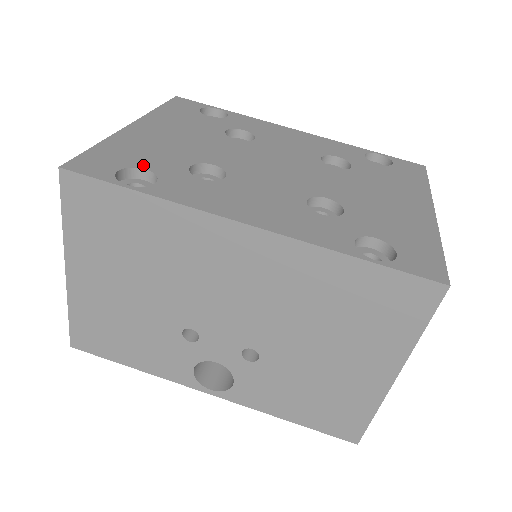
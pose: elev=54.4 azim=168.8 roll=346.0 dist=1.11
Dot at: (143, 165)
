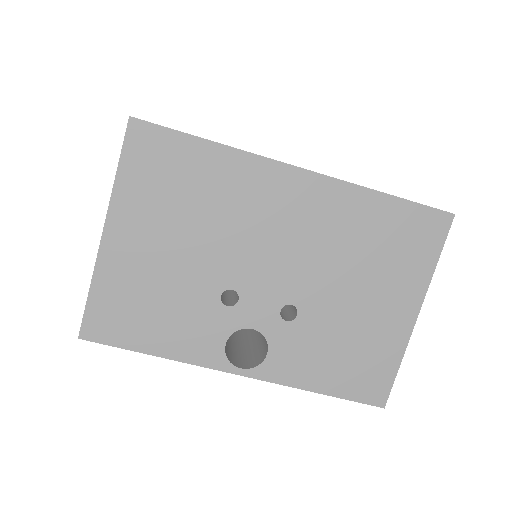
Dot at: occluded
